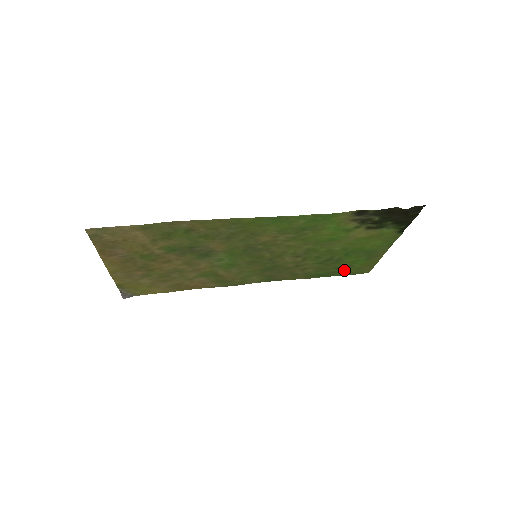
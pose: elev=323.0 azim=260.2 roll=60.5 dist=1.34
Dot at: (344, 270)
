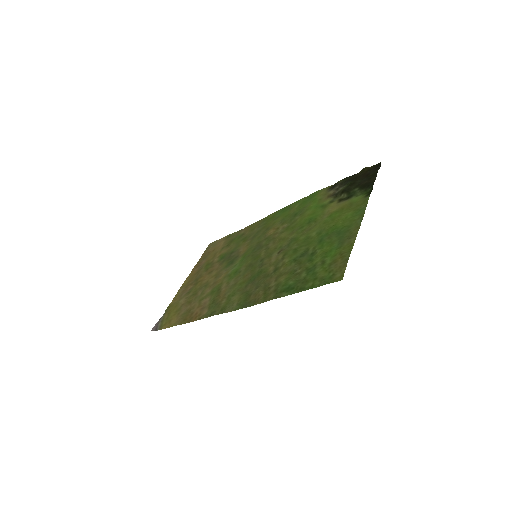
Dot at: (315, 275)
